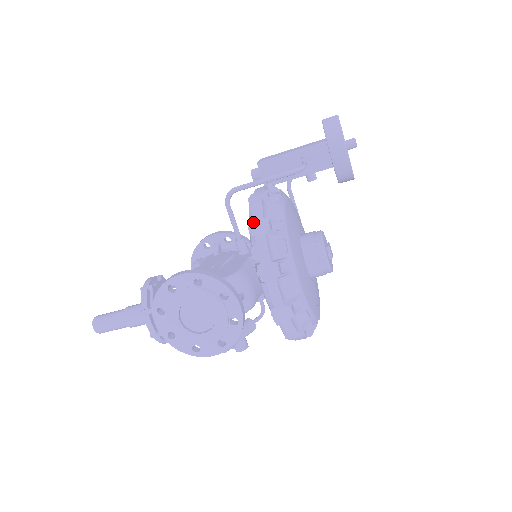
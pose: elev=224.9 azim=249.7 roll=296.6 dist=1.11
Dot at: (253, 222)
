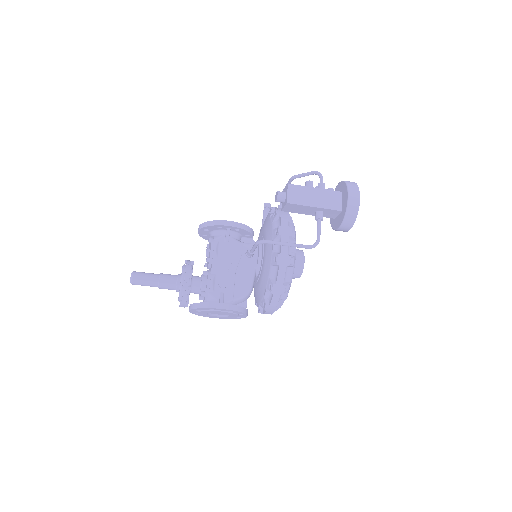
Dot at: (276, 286)
